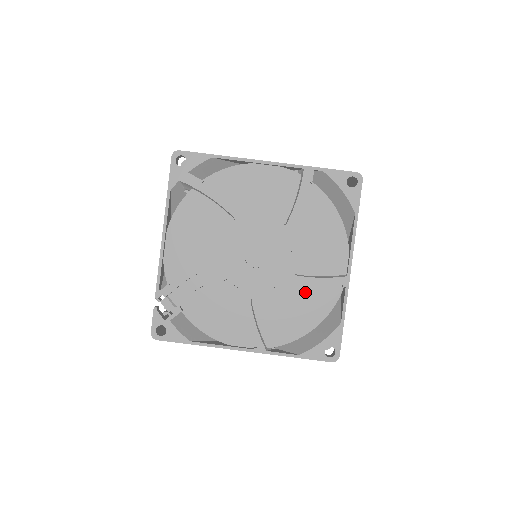
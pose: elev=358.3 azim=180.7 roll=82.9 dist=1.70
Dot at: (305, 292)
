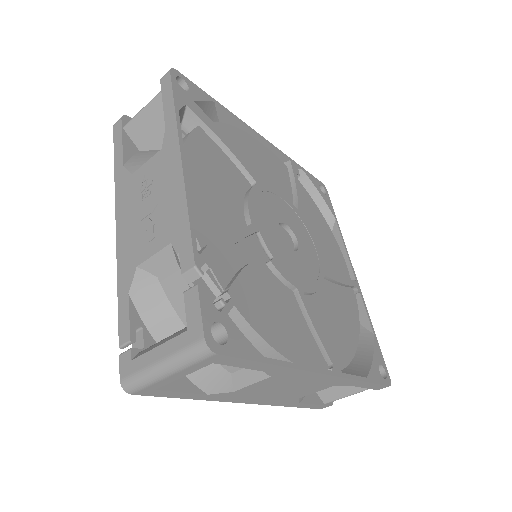
Dot at: (335, 295)
